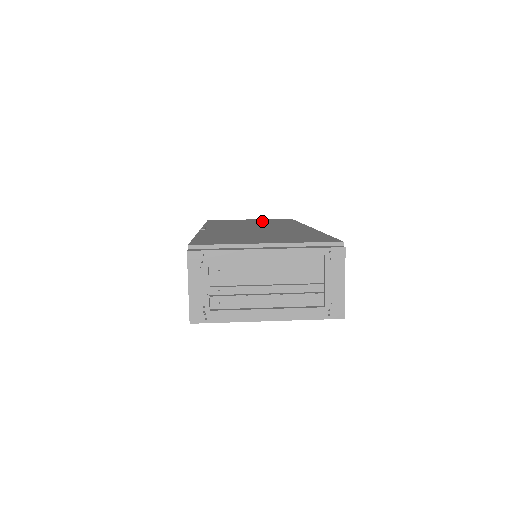
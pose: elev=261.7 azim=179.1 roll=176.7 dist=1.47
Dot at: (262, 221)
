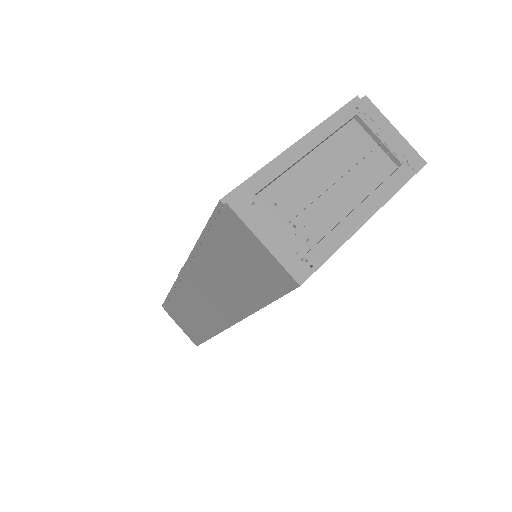
Dot at: occluded
